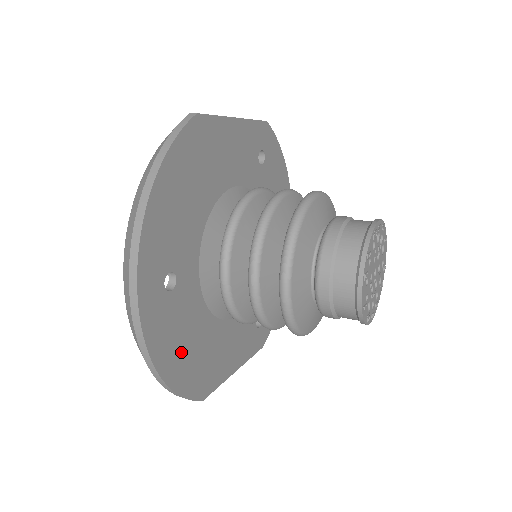
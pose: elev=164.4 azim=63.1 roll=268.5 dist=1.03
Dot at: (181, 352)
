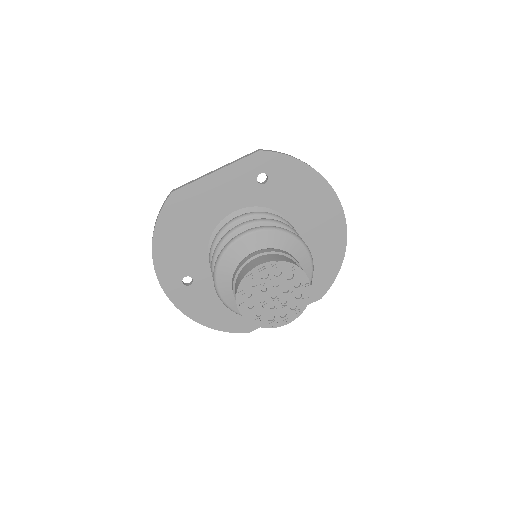
Dot at: (213, 311)
